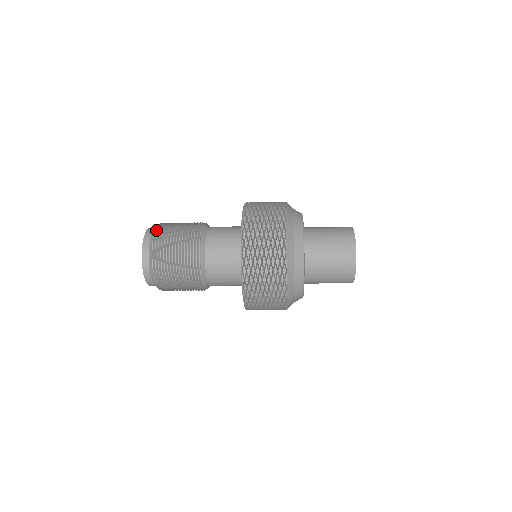
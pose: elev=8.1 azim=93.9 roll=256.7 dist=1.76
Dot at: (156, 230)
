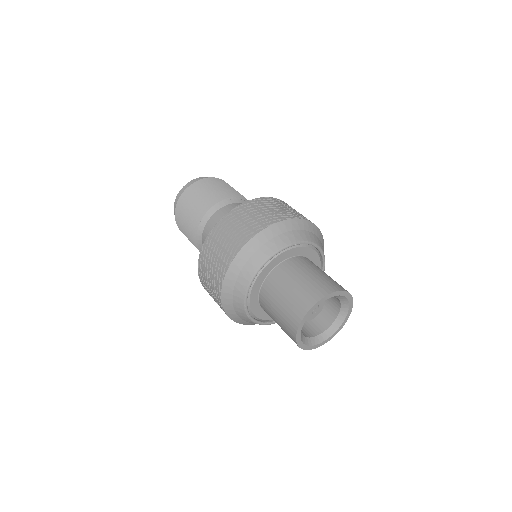
Dot at: (197, 181)
